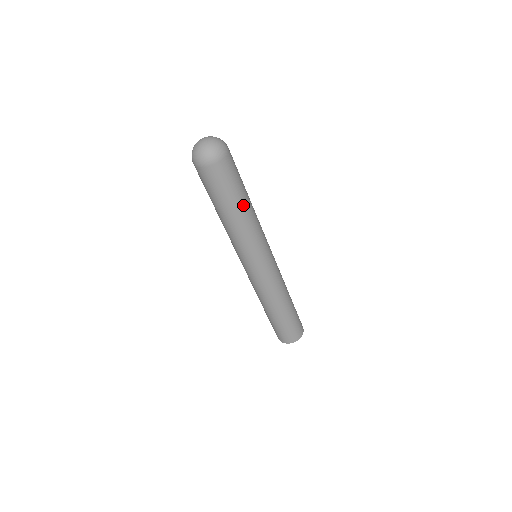
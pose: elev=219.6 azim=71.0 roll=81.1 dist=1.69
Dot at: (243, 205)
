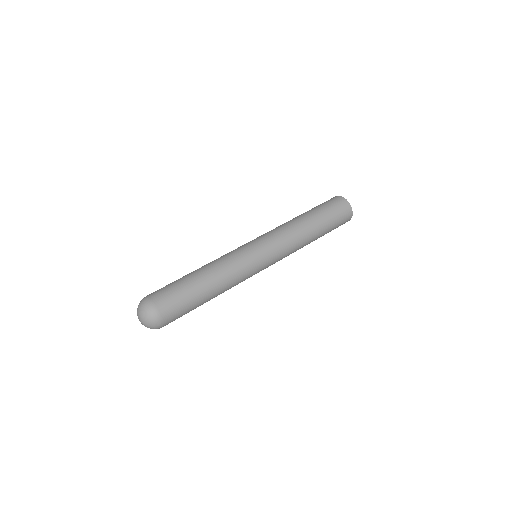
Dot at: (208, 298)
